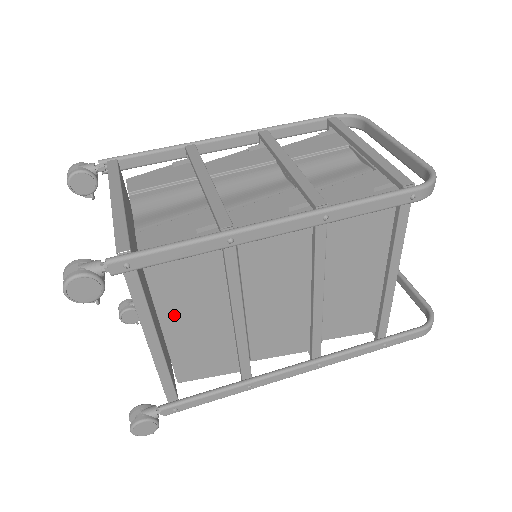
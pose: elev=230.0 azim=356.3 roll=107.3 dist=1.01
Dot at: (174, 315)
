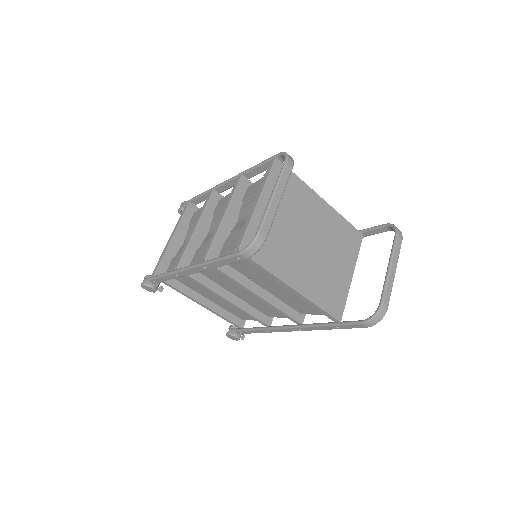
Dot at: (204, 294)
